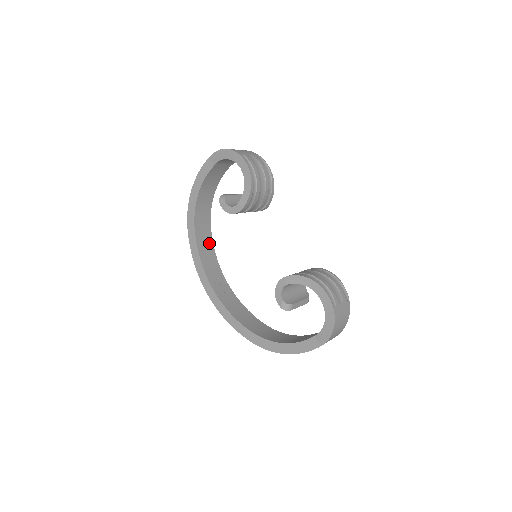
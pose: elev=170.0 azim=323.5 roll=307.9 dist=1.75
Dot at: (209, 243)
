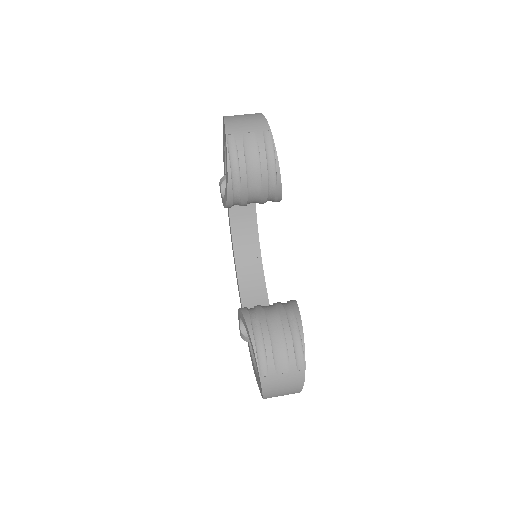
Dot at: (249, 207)
